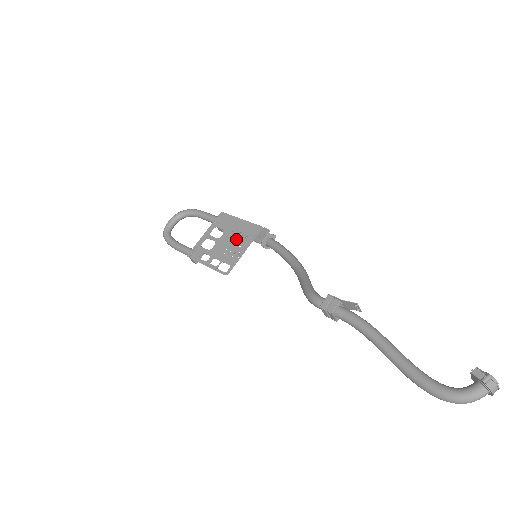
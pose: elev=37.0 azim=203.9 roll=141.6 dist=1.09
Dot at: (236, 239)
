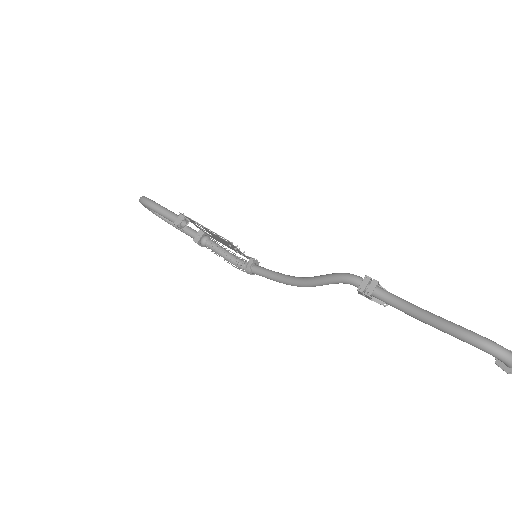
Dot at: occluded
